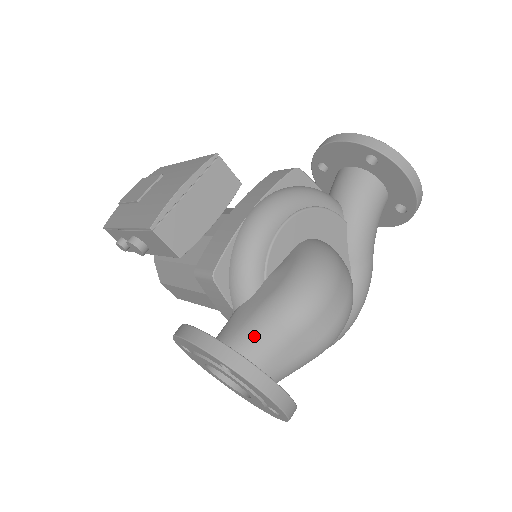
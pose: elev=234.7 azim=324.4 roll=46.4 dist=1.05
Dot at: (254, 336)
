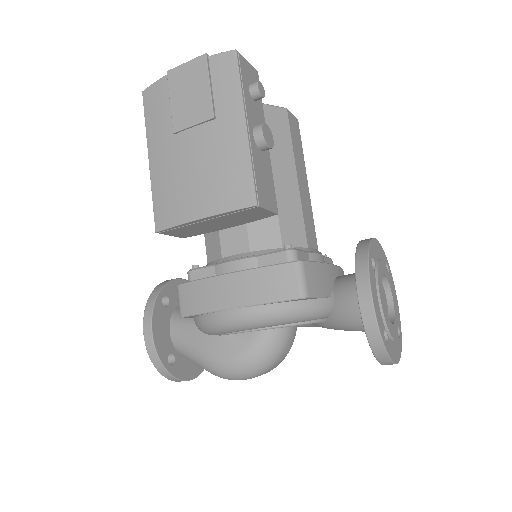
Dot at: (189, 357)
